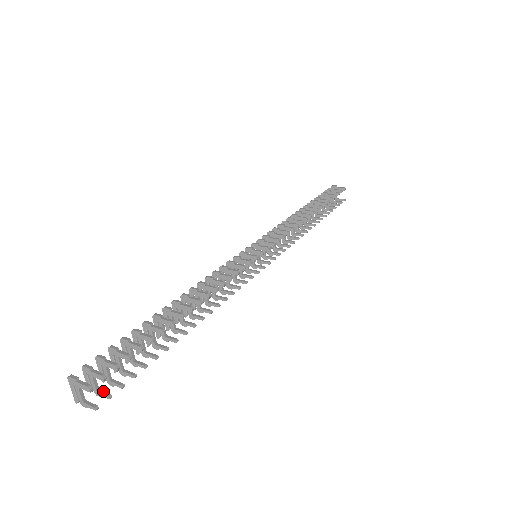
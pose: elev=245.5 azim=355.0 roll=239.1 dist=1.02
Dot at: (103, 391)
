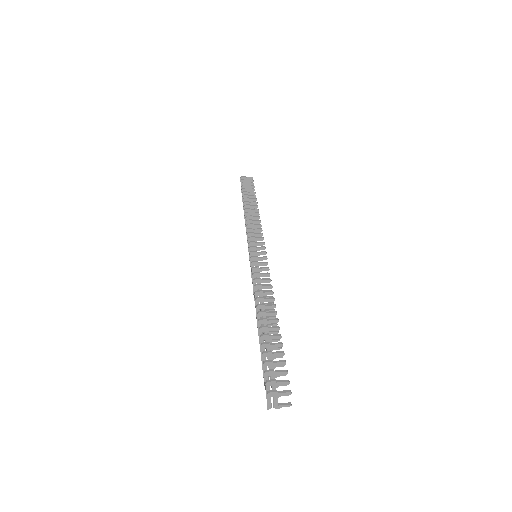
Dot at: occluded
